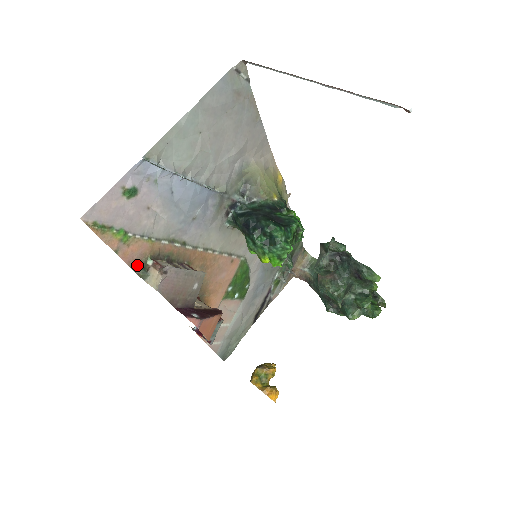
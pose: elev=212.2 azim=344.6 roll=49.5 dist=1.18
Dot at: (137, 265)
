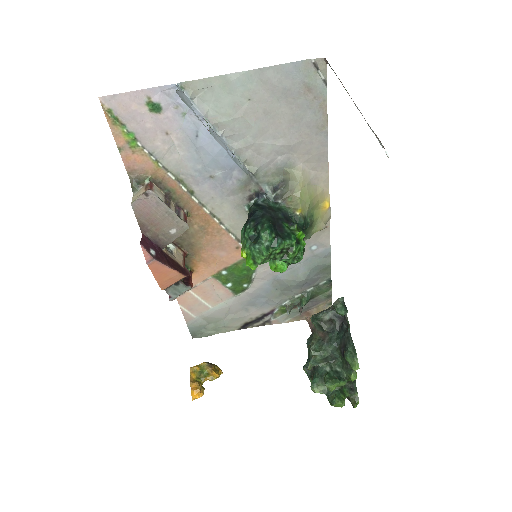
Dot at: (135, 176)
